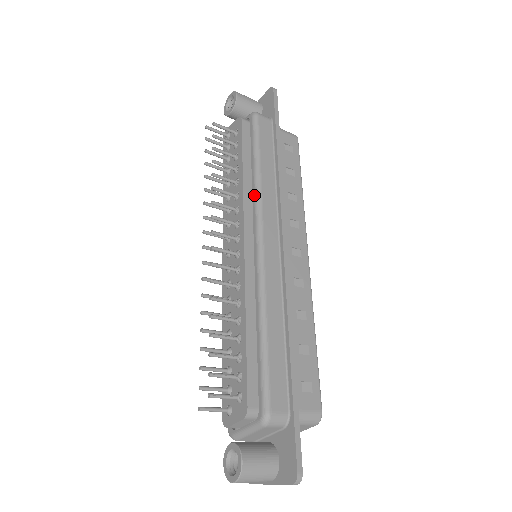
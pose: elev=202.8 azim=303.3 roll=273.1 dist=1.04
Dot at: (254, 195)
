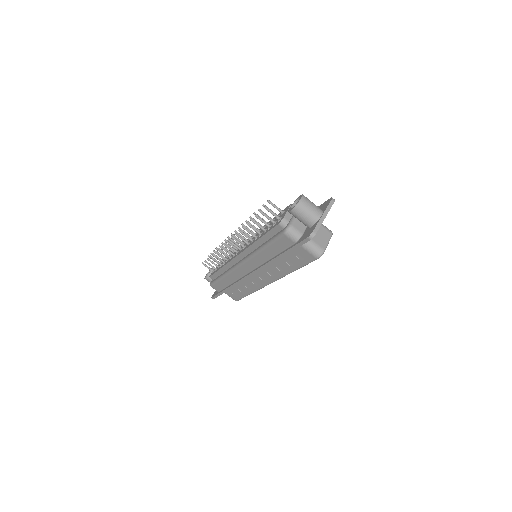
Dot at: occluded
